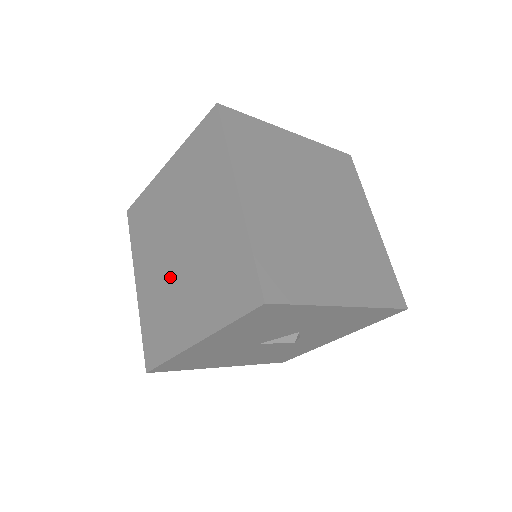
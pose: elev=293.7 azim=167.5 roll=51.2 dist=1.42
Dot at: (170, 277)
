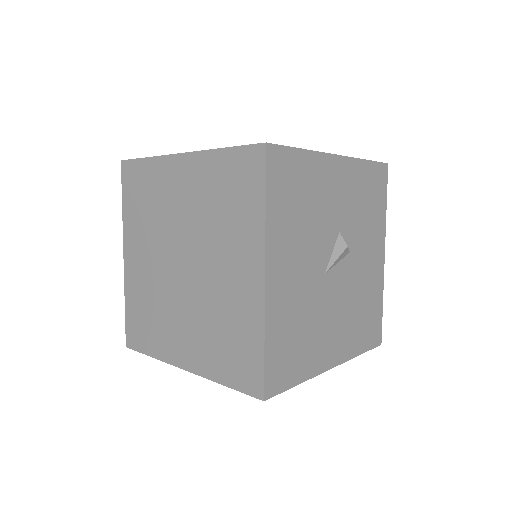
Dot at: (199, 295)
